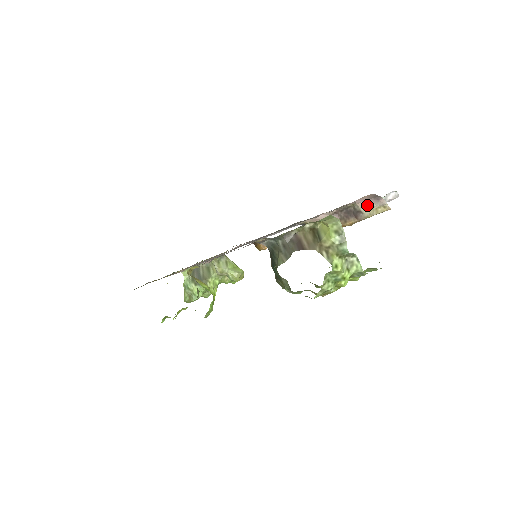
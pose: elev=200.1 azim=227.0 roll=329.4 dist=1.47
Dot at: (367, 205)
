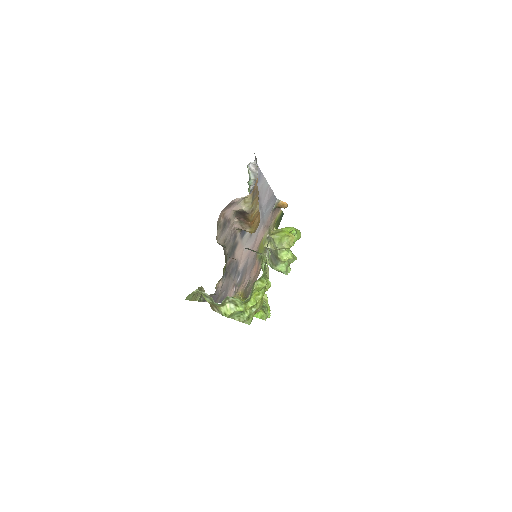
Dot at: (237, 207)
